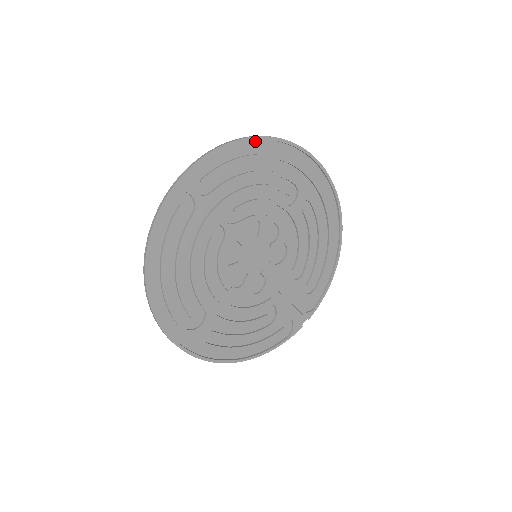
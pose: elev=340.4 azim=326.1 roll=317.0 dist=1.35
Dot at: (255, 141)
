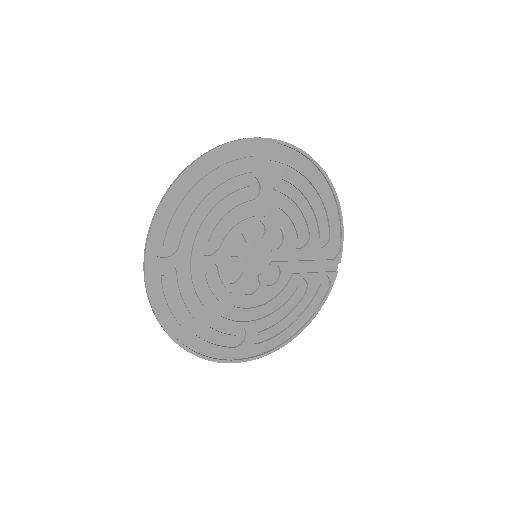
Dot at: (186, 175)
